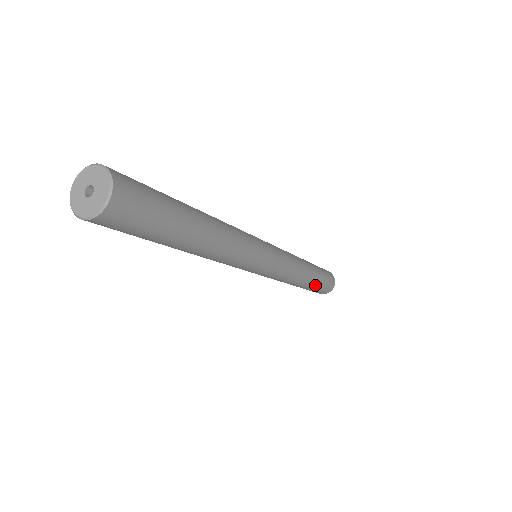
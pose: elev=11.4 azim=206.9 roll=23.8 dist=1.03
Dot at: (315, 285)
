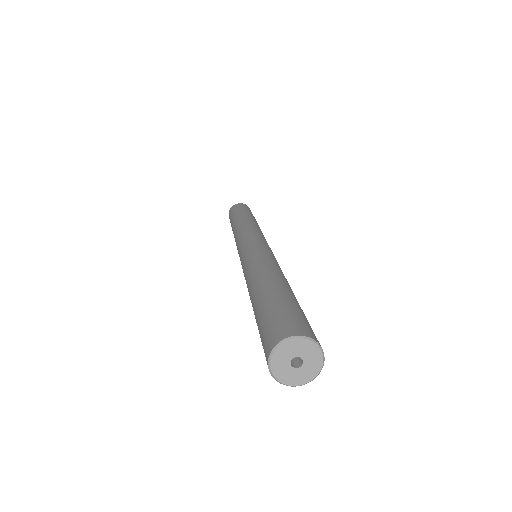
Dot at: occluded
